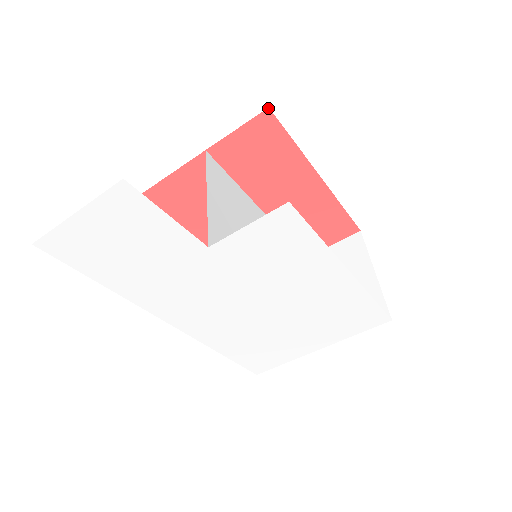
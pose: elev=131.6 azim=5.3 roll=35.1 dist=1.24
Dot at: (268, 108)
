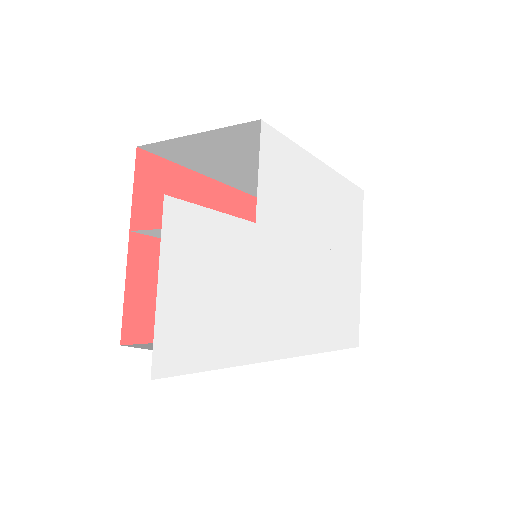
Dot at: (136, 148)
